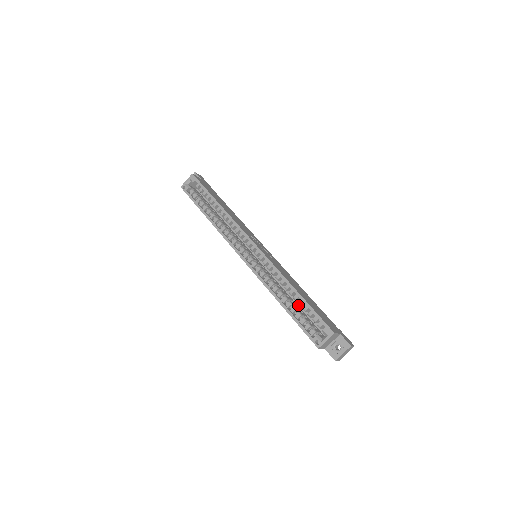
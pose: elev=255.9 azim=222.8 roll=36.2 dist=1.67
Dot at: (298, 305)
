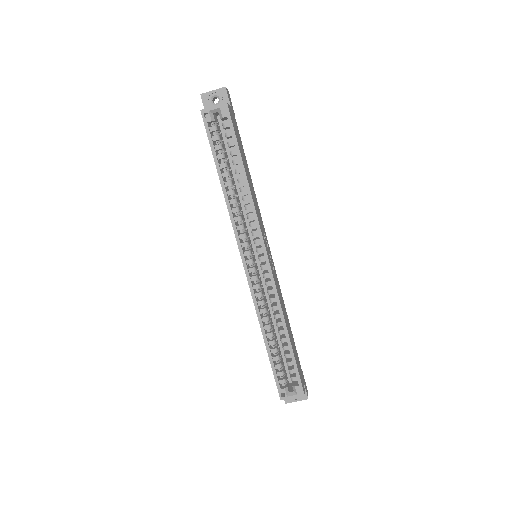
Dot at: (277, 337)
